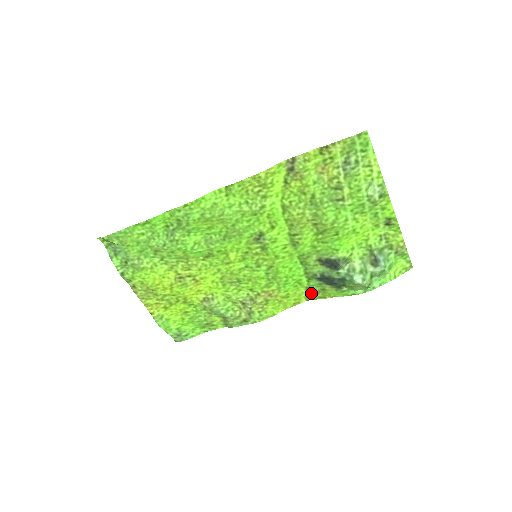
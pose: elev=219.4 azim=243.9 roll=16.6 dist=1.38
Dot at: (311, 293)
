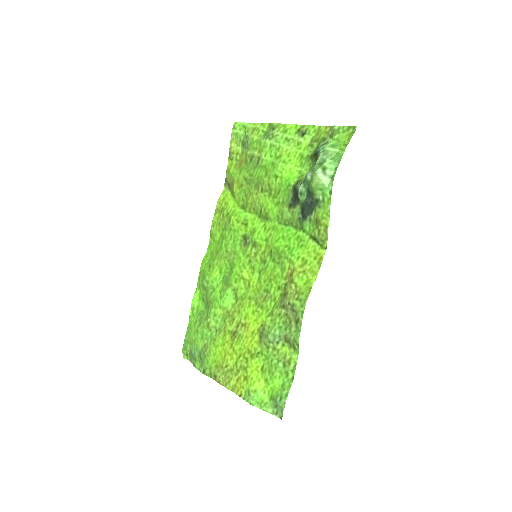
Dot at: (318, 238)
